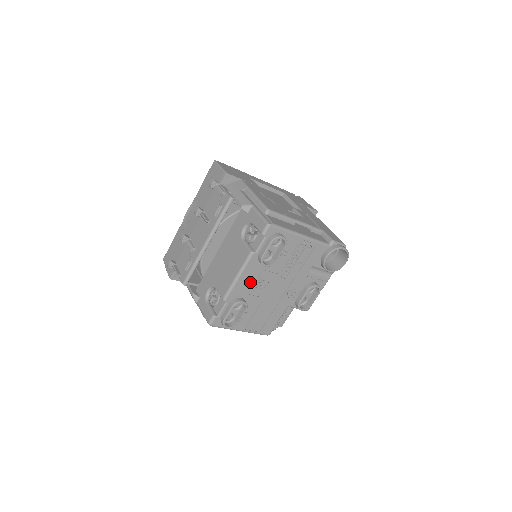
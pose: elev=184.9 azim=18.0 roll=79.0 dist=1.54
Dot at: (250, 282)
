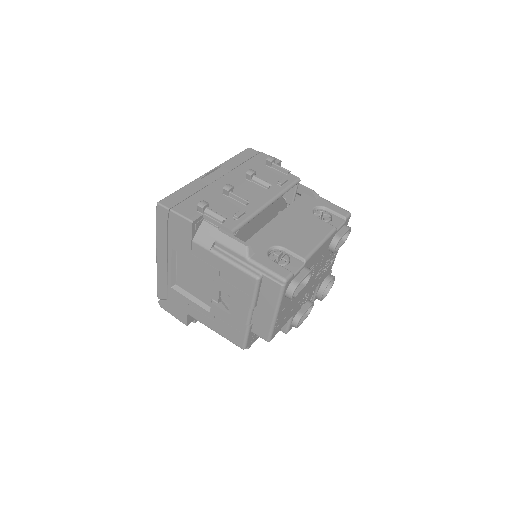
Dot at: (317, 258)
